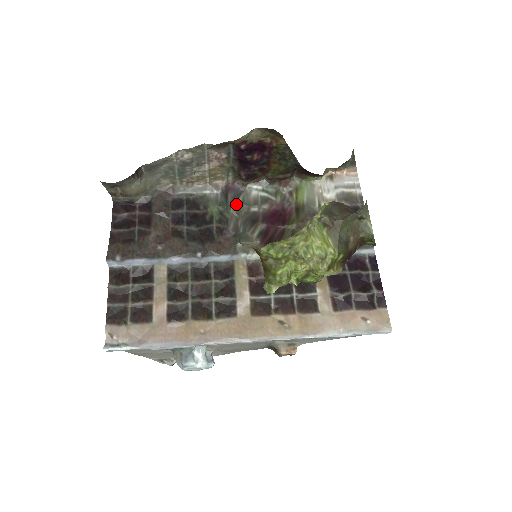
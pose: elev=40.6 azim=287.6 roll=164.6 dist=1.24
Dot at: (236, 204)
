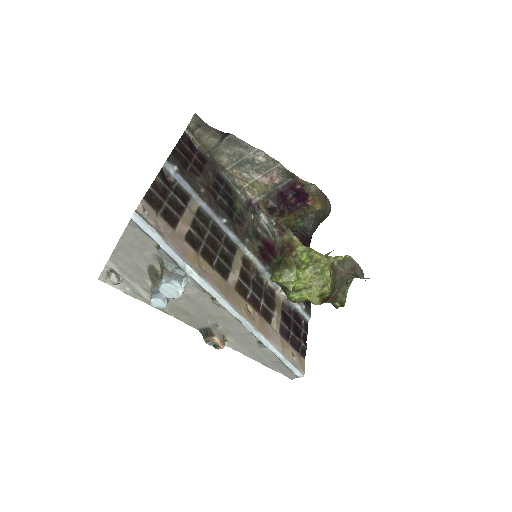
Dot at: (254, 216)
